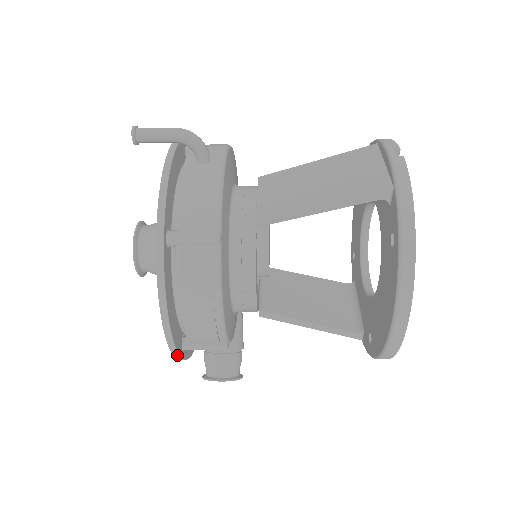
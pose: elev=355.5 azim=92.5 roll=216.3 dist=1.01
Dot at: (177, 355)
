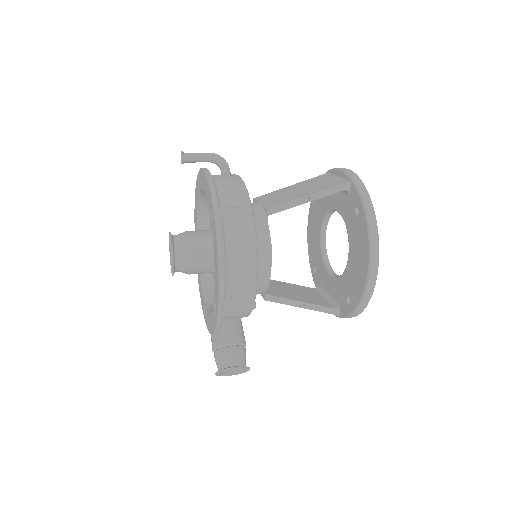
Dot at: (221, 310)
